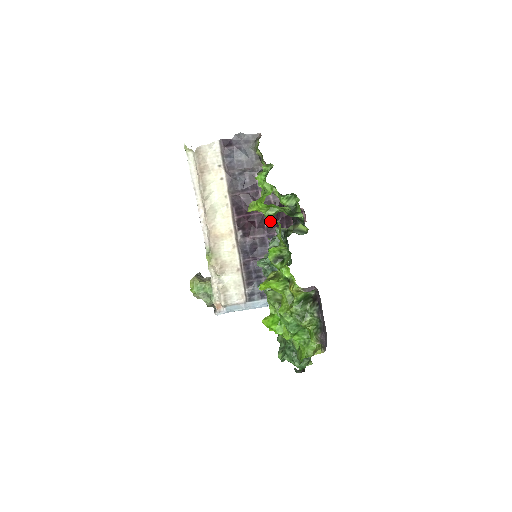
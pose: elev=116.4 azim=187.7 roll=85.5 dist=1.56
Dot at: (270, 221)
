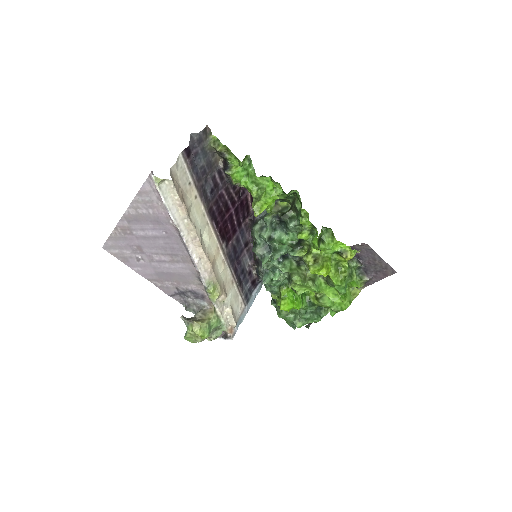
Dot at: (237, 216)
